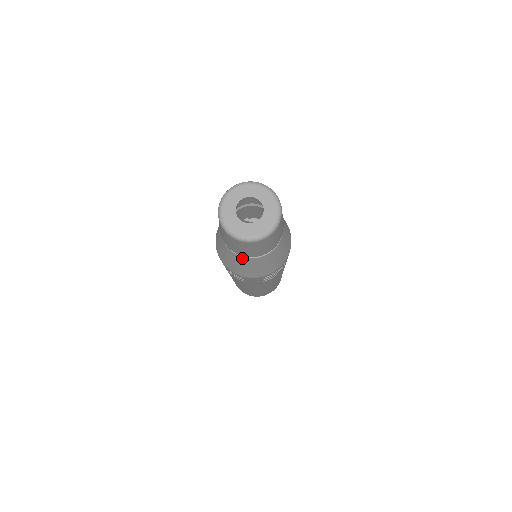
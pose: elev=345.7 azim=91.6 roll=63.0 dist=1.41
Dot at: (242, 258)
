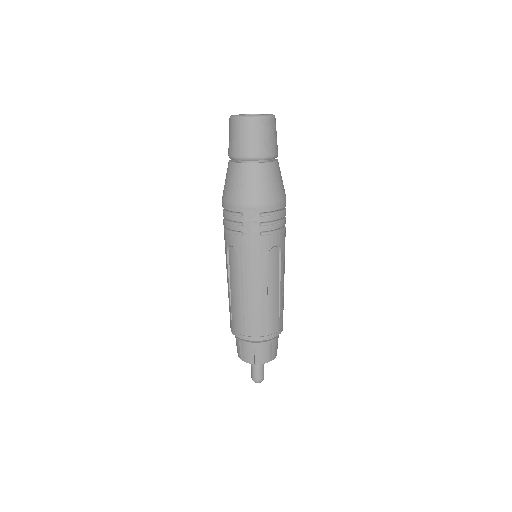
Dot at: (243, 166)
